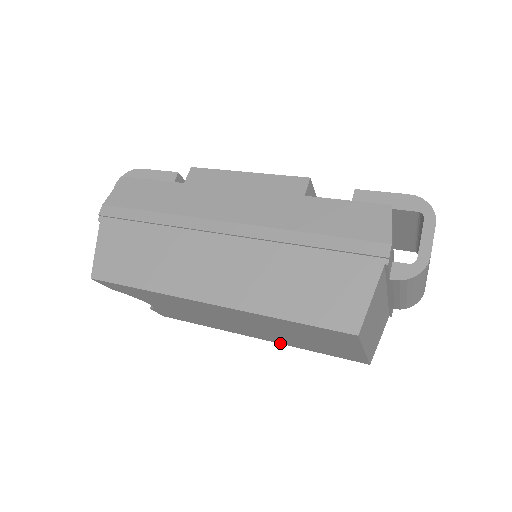
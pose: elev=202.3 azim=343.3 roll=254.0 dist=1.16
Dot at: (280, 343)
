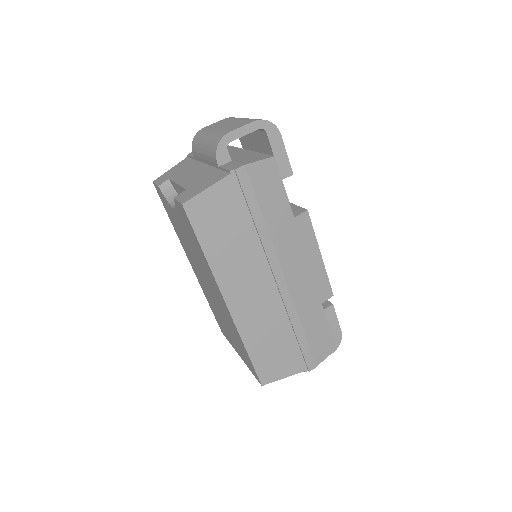
Dot at: occluded
